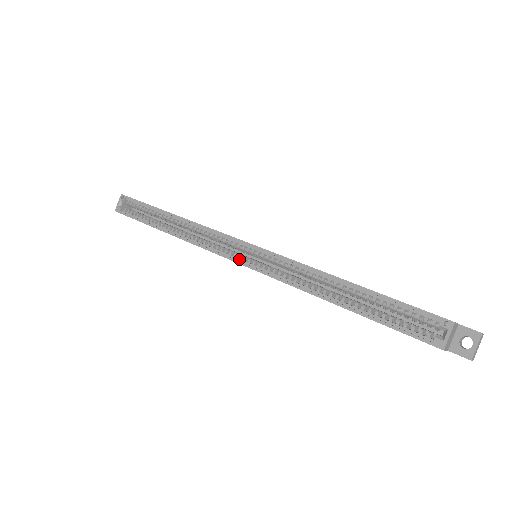
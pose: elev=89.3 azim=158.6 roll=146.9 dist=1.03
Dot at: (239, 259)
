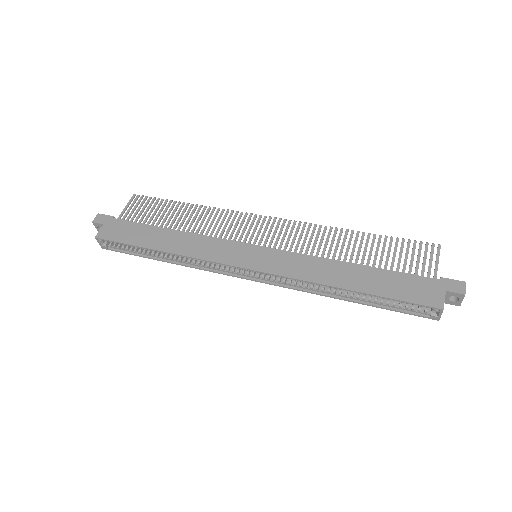
Dot at: (248, 276)
